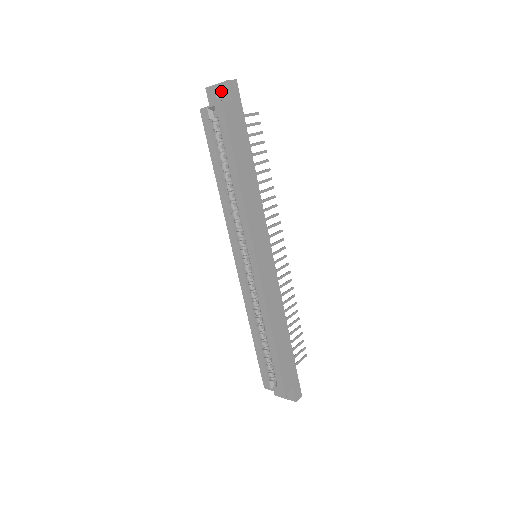
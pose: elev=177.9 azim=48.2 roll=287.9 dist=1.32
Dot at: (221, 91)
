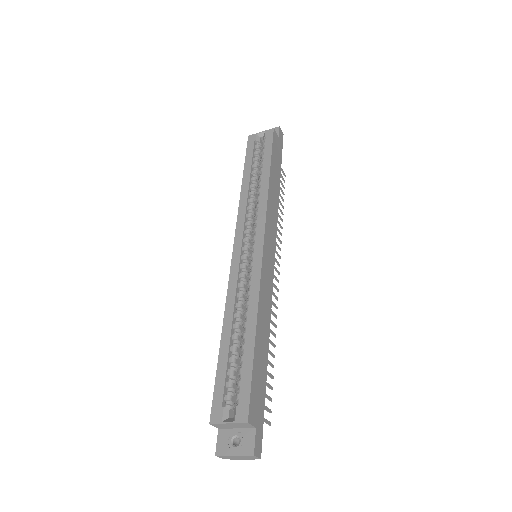
Dot at: occluded
